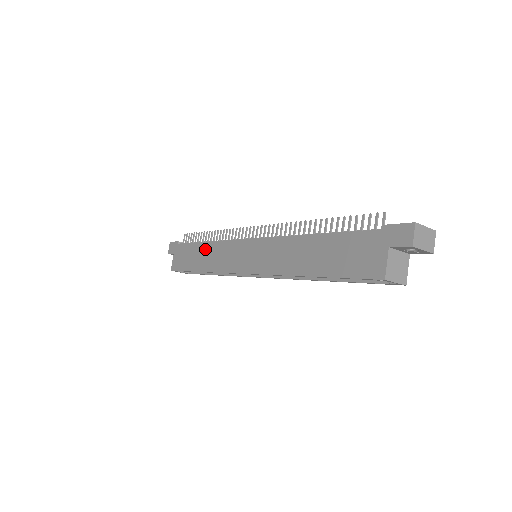
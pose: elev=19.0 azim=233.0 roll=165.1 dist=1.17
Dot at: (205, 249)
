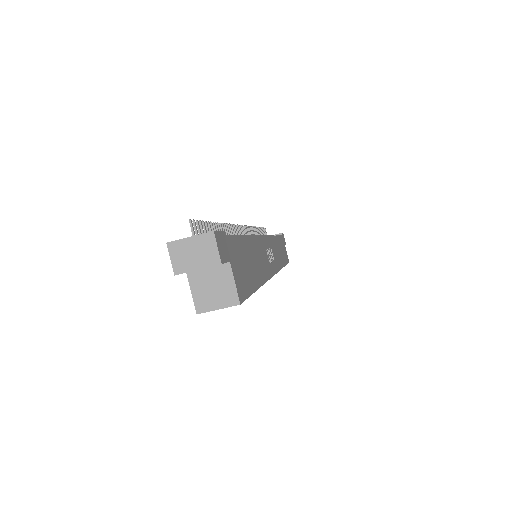
Dot at: occluded
